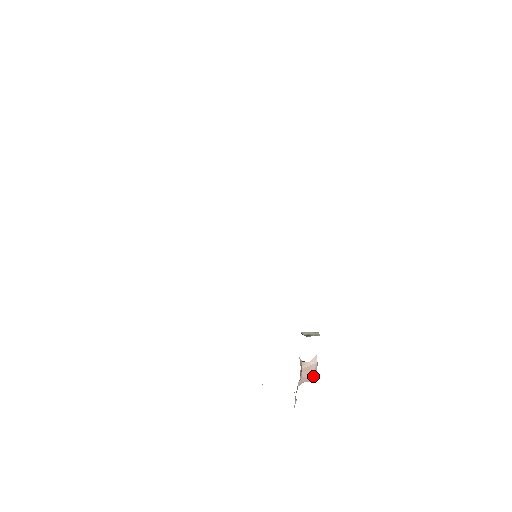
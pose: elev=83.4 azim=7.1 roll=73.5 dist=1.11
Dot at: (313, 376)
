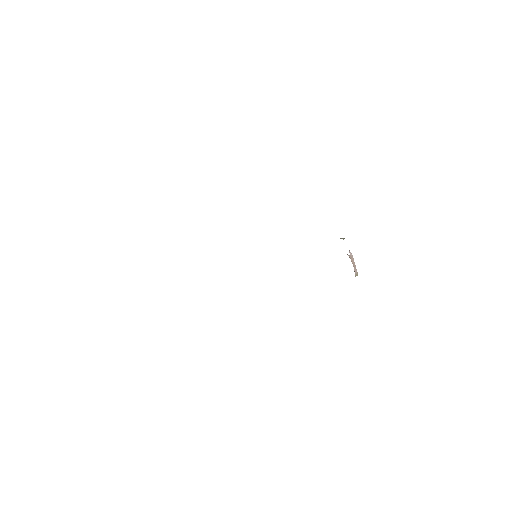
Dot at: (356, 269)
